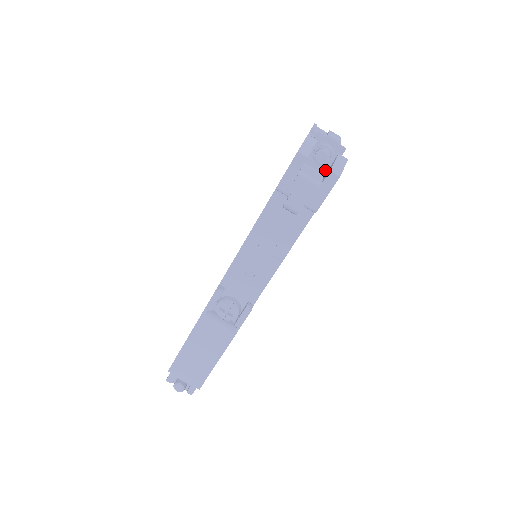
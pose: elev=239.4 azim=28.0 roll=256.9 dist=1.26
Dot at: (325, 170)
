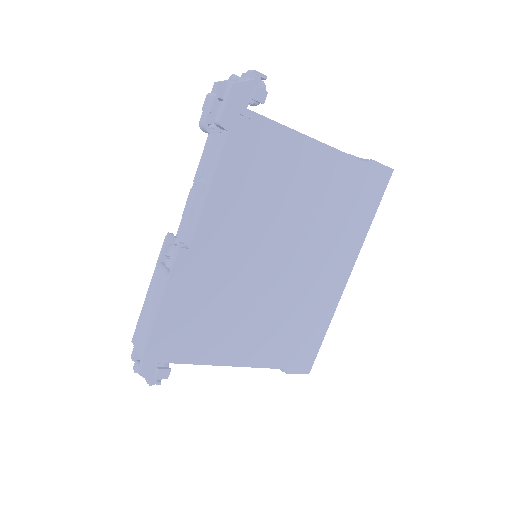
Dot at: occluded
